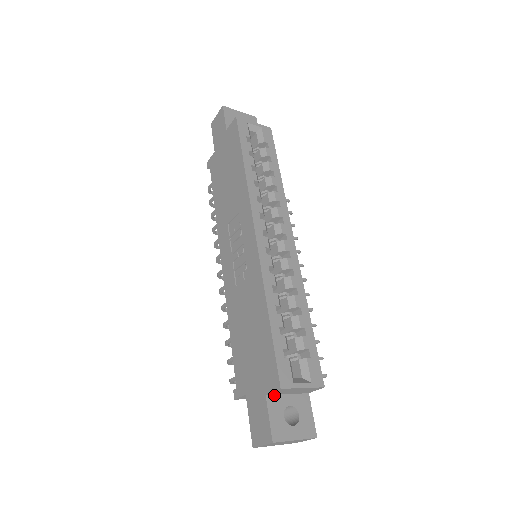
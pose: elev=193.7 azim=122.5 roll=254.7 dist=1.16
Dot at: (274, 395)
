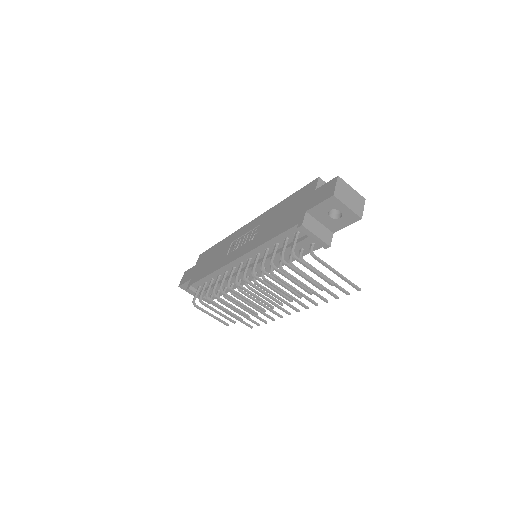
Dot at: occluded
